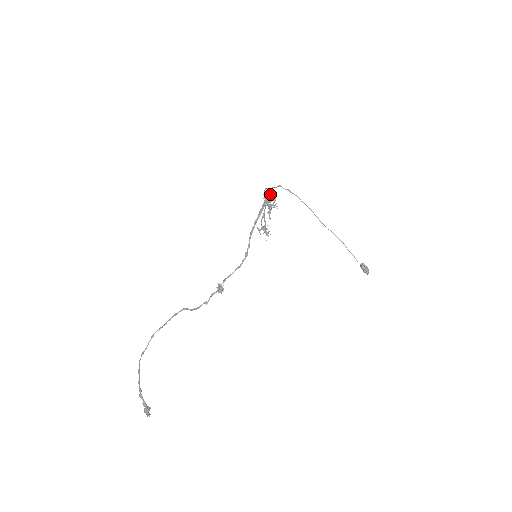
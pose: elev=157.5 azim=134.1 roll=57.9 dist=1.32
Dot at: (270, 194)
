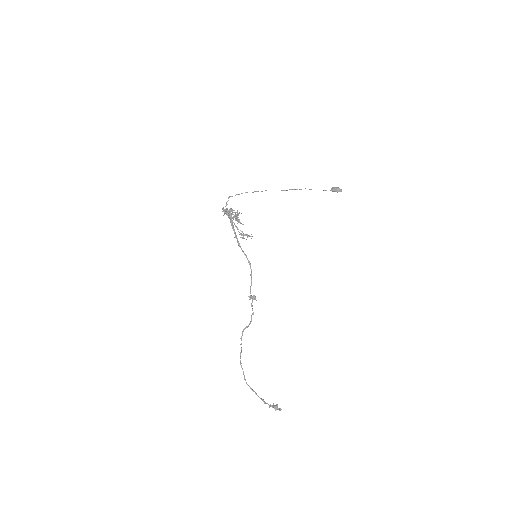
Dot at: occluded
